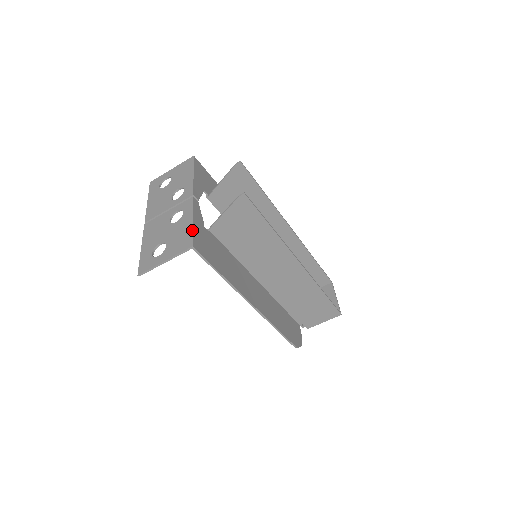
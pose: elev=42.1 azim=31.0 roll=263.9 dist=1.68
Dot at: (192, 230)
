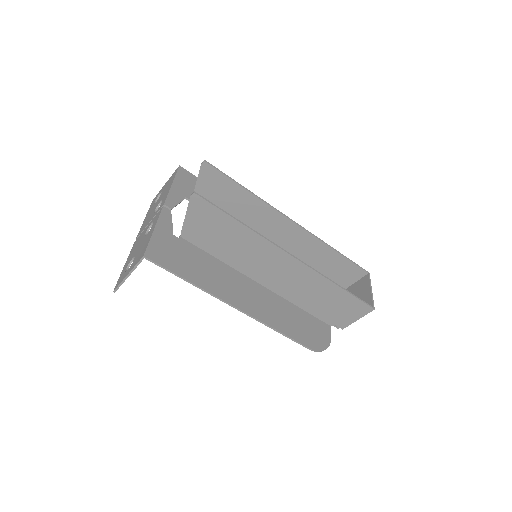
Dot at: (149, 240)
